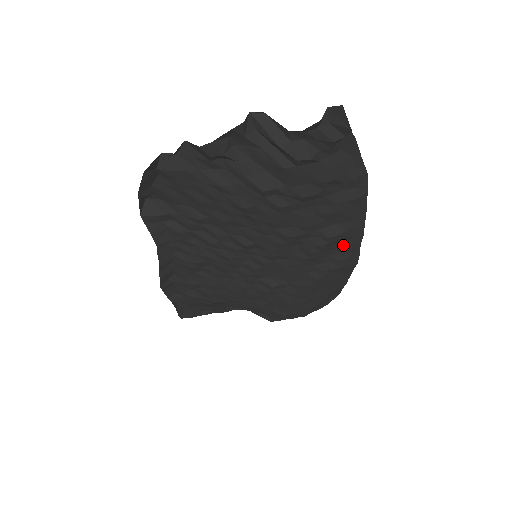
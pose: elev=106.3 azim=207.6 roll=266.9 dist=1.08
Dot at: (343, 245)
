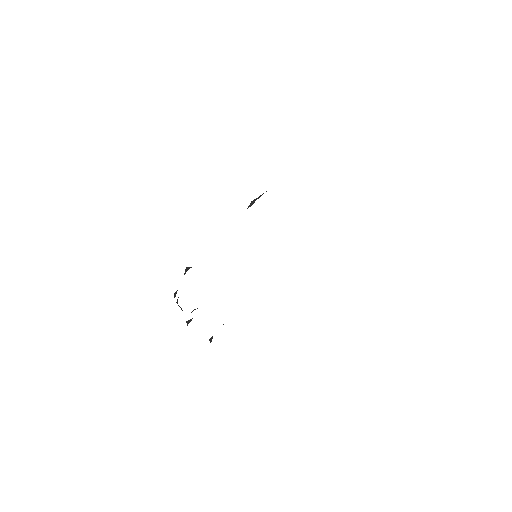
Dot at: occluded
